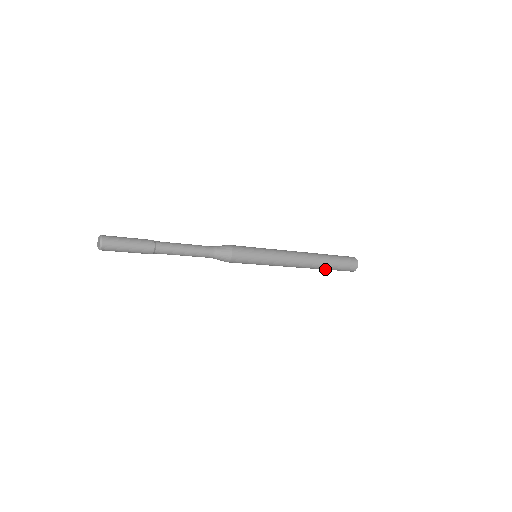
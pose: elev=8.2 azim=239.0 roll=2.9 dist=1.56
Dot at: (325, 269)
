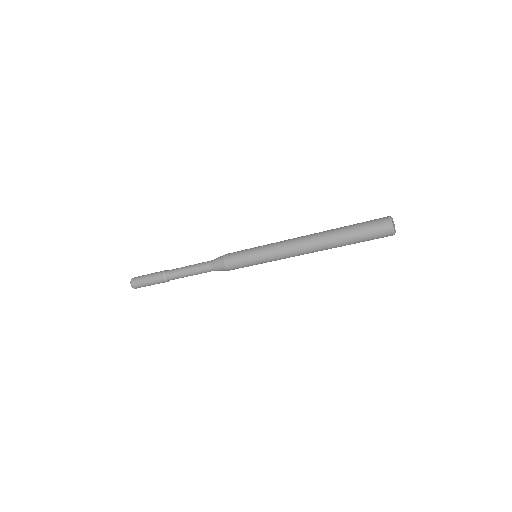
Dot at: (342, 236)
